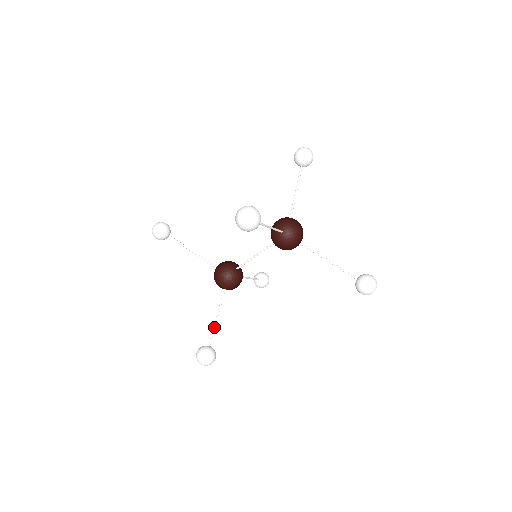
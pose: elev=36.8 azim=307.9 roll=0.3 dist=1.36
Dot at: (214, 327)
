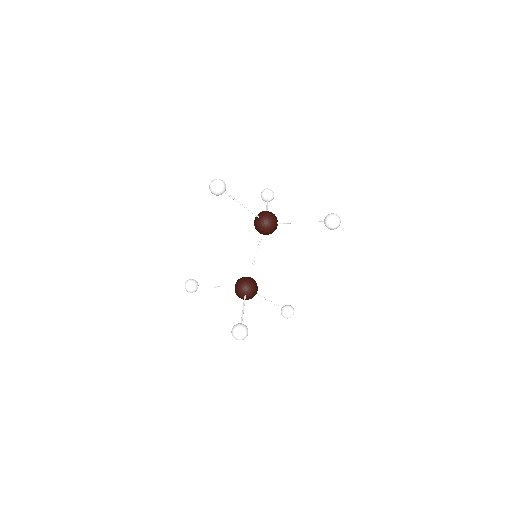
Dot at: (242, 315)
